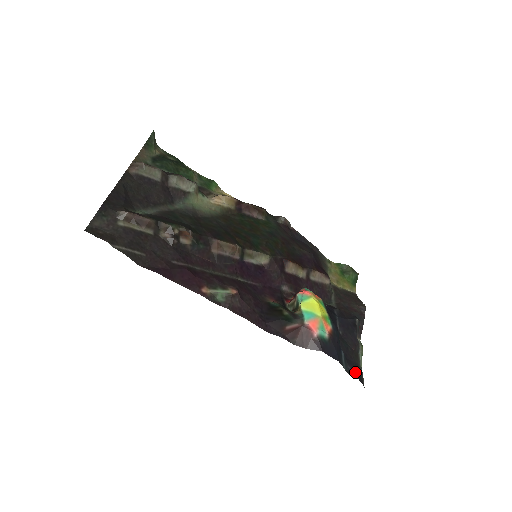
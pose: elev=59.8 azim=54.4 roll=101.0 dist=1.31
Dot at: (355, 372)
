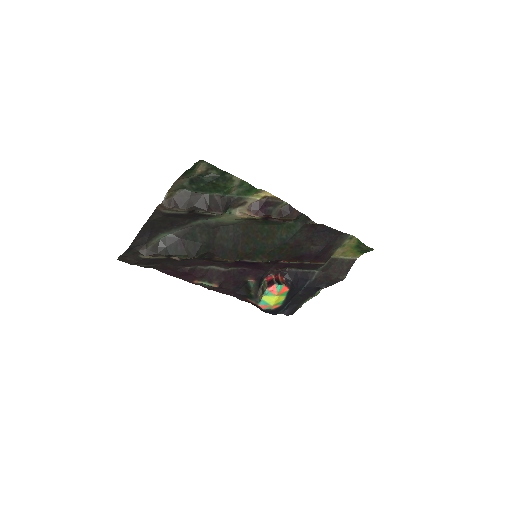
Dot at: (289, 312)
